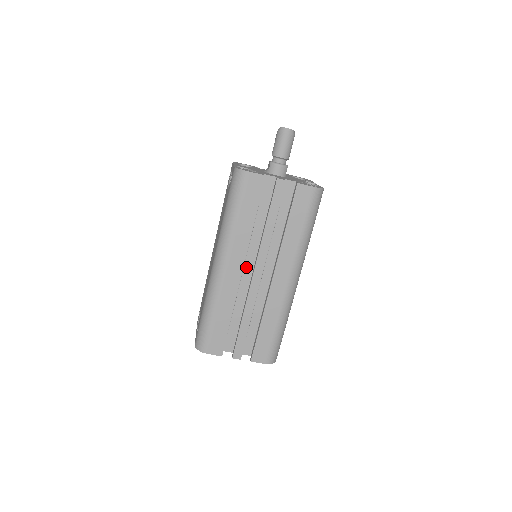
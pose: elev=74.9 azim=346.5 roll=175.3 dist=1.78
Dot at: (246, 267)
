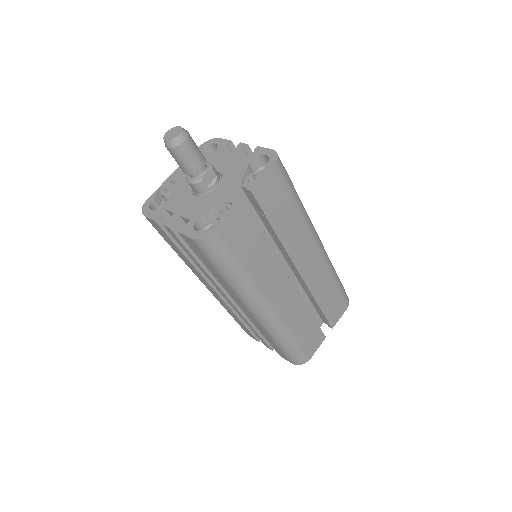
Dot at: occluded
